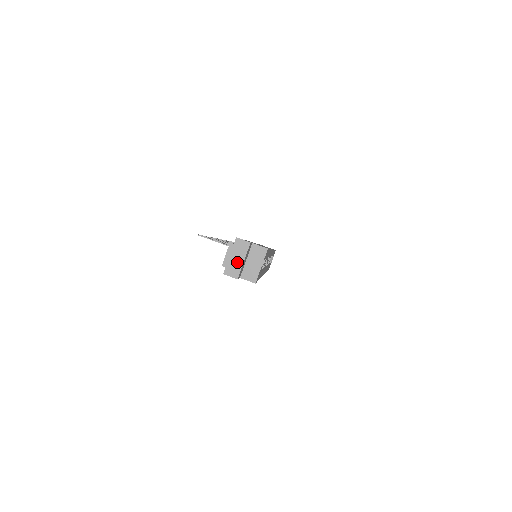
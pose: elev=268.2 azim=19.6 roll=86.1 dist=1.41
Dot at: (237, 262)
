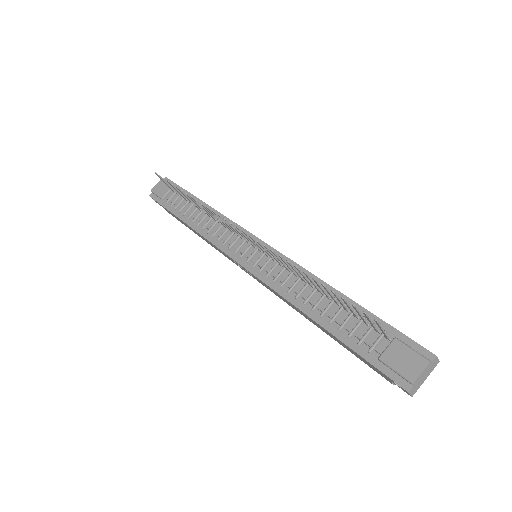
Dot at: (422, 380)
